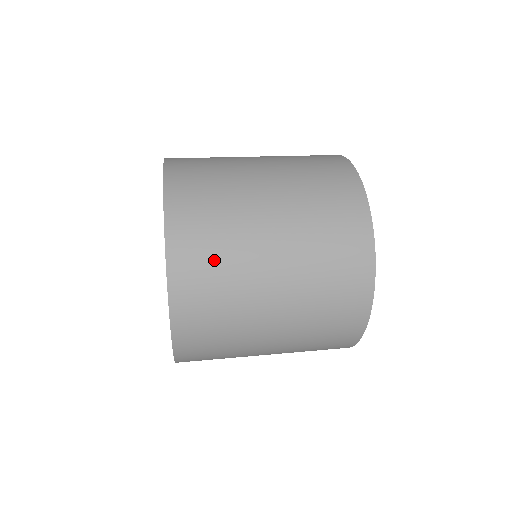
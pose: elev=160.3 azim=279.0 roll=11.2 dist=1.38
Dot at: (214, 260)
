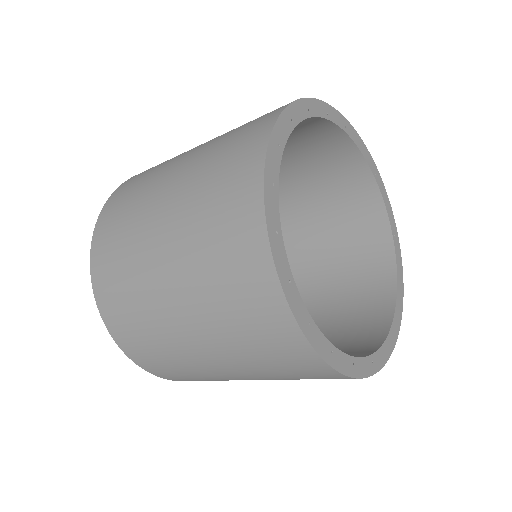
Dot at: (130, 197)
